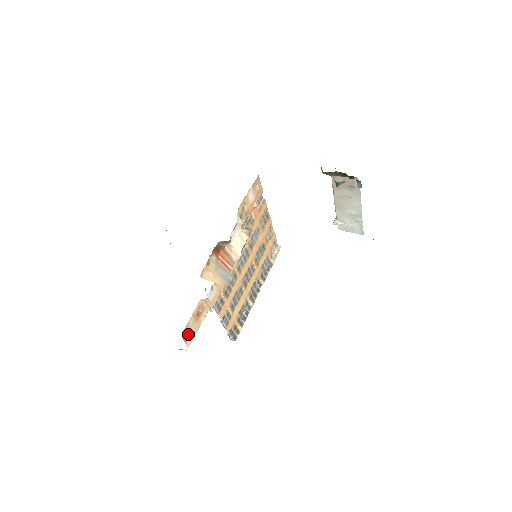
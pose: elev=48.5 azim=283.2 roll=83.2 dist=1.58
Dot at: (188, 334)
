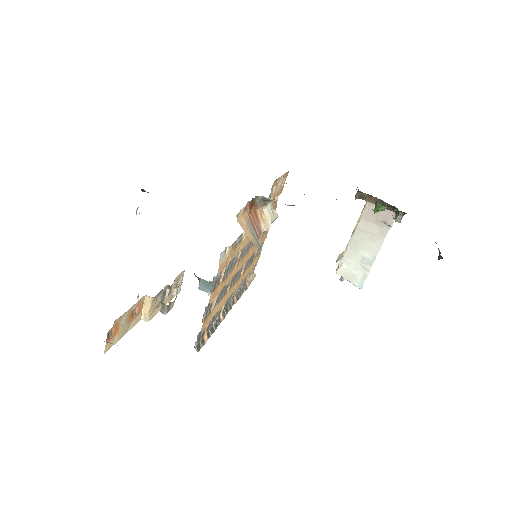
Dot at: (114, 332)
